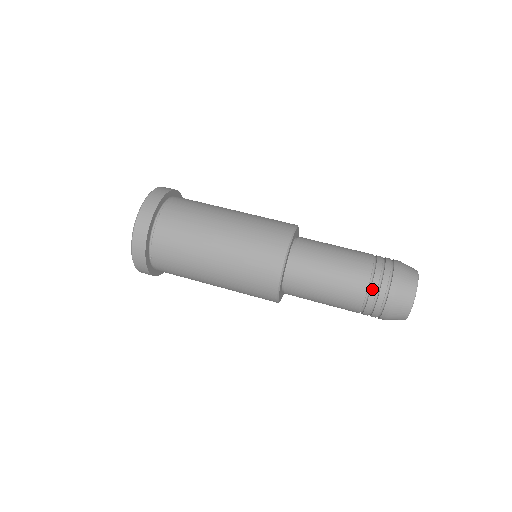
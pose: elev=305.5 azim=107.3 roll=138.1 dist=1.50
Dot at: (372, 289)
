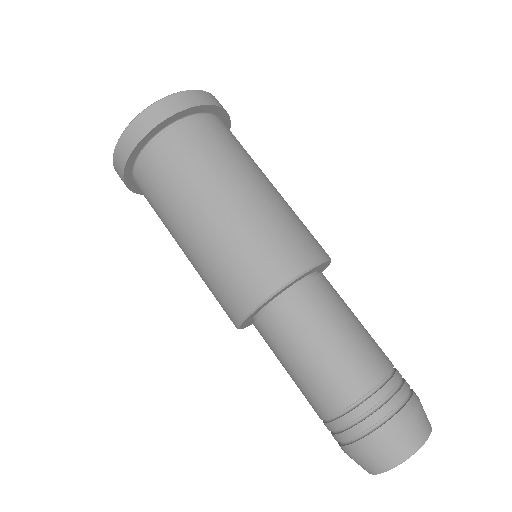
Dot at: (331, 424)
